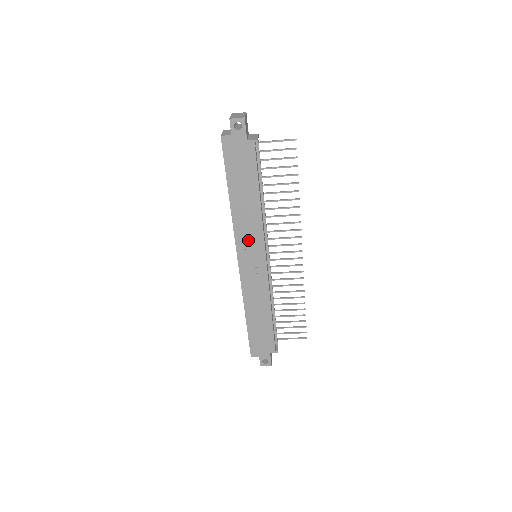
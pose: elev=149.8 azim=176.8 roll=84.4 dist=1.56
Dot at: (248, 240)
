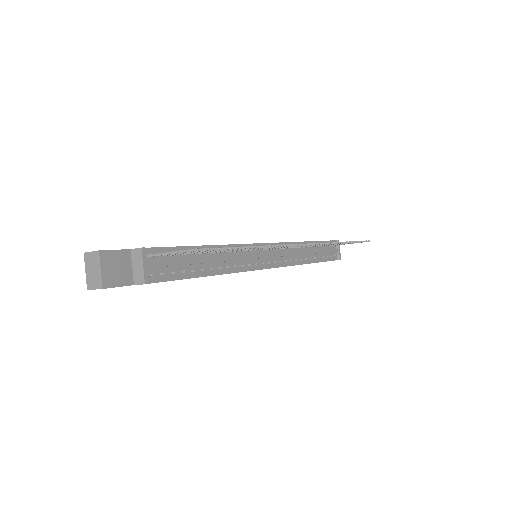
Dot at: occluded
